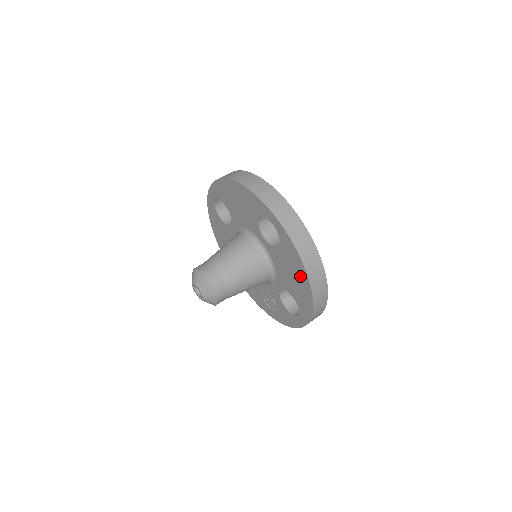
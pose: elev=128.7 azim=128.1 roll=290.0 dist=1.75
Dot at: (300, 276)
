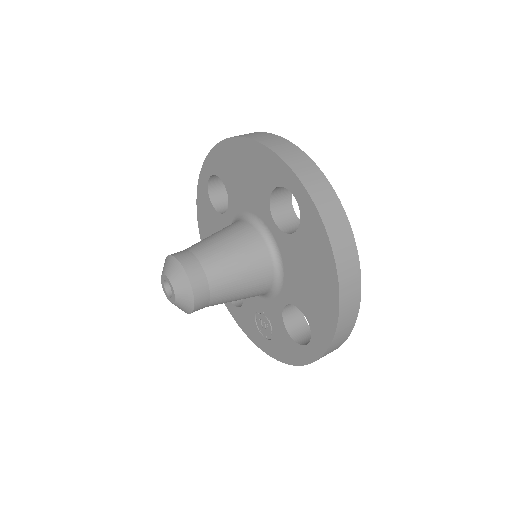
Dot at: (324, 277)
